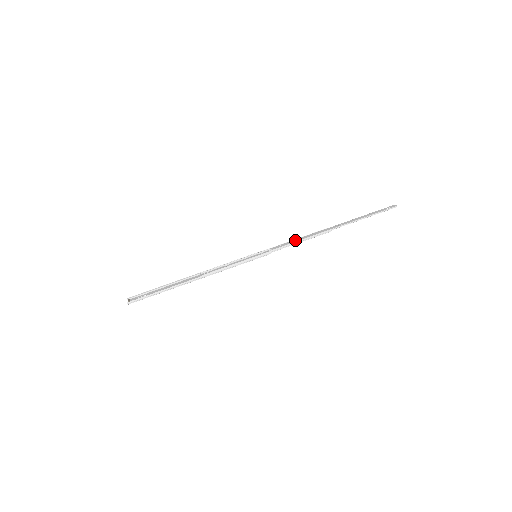
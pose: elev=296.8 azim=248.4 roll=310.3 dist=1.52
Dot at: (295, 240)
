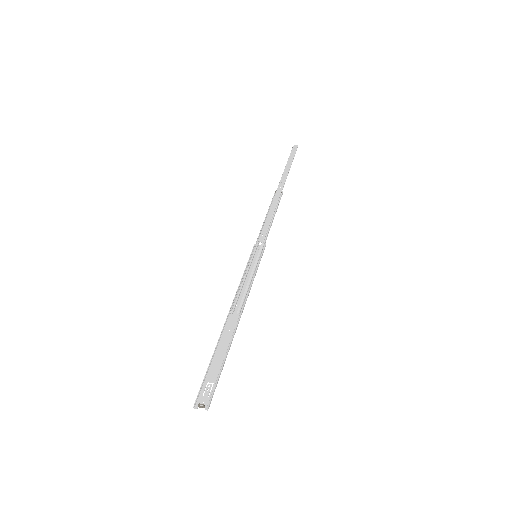
Dot at: (268, 219)
